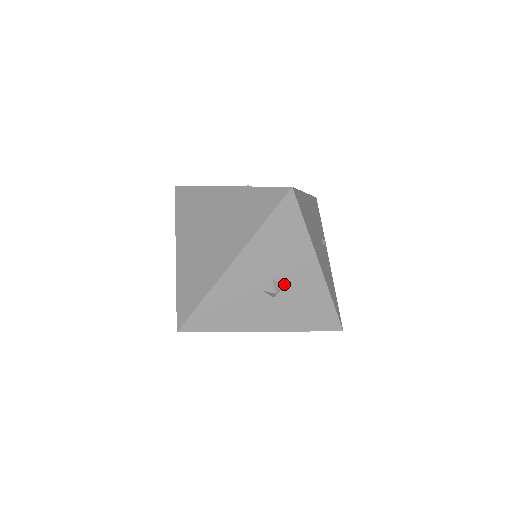
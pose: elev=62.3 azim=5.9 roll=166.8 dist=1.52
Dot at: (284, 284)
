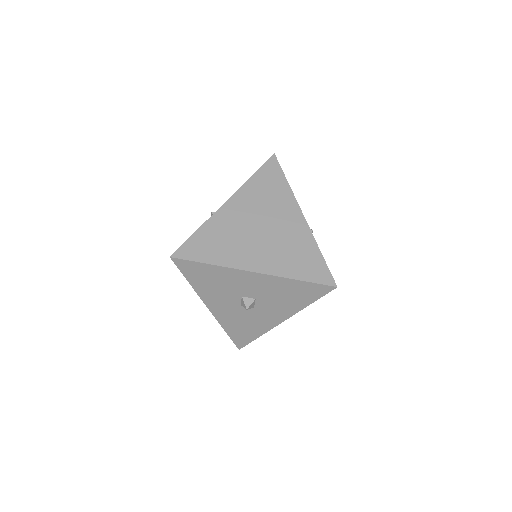
Dot at: (256, 307)
